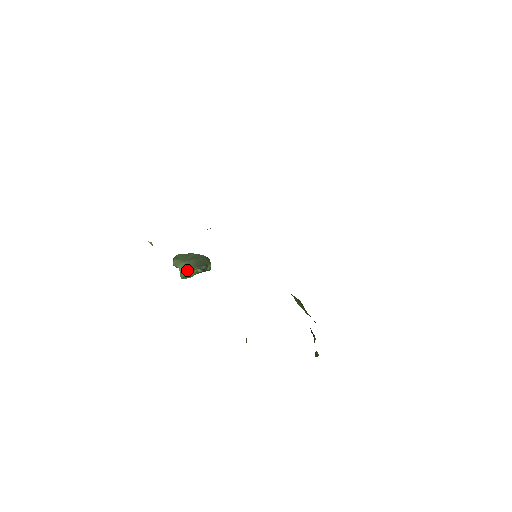
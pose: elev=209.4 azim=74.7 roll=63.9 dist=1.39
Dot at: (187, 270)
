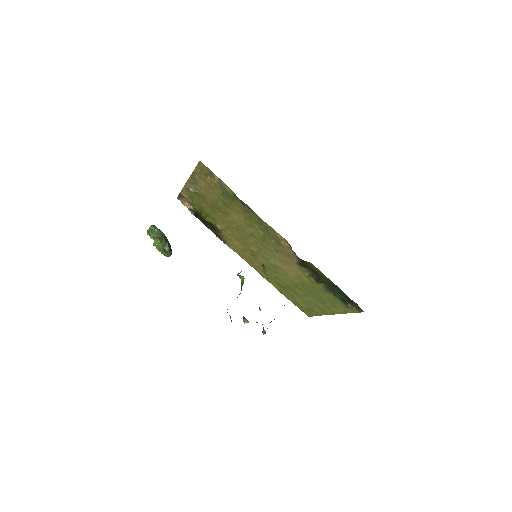
Dot at: (163, 236)
